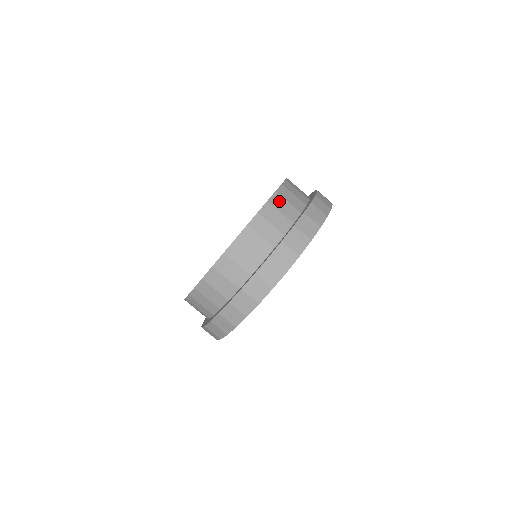
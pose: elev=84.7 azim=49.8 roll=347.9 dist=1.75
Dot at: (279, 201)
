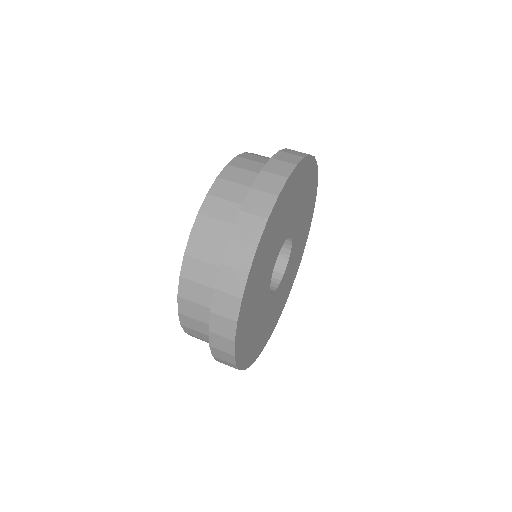
Dot at: occluded
